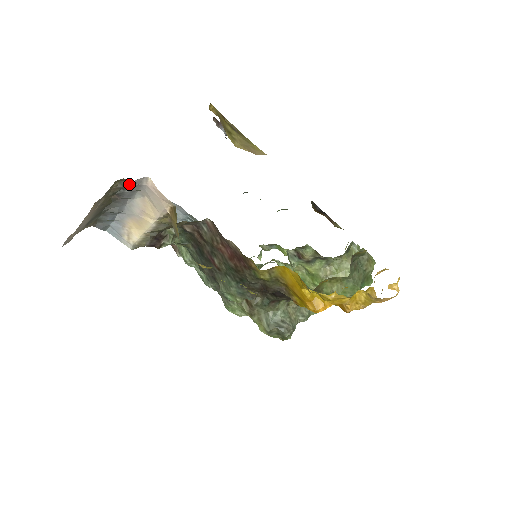
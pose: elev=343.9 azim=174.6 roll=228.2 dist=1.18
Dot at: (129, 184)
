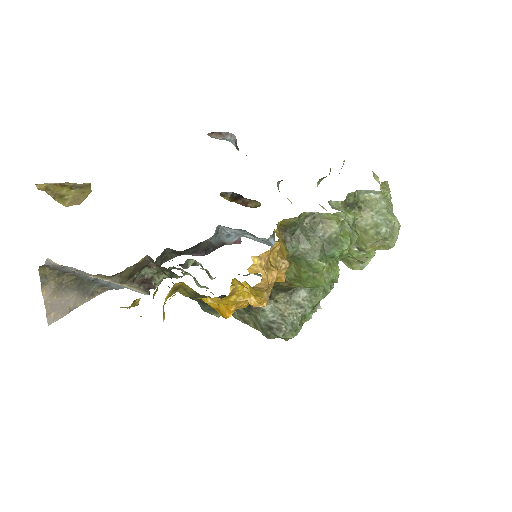
Dot at: (50, 266)
